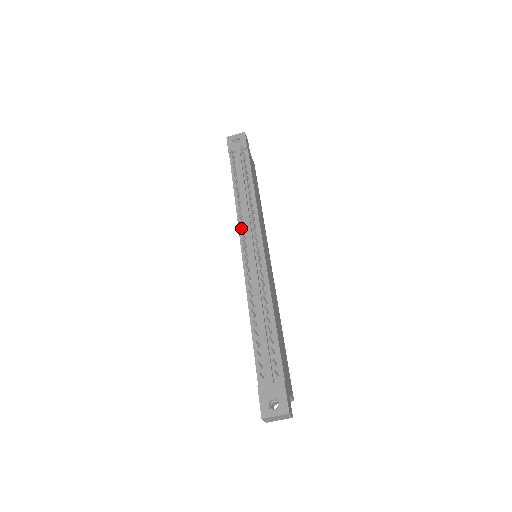
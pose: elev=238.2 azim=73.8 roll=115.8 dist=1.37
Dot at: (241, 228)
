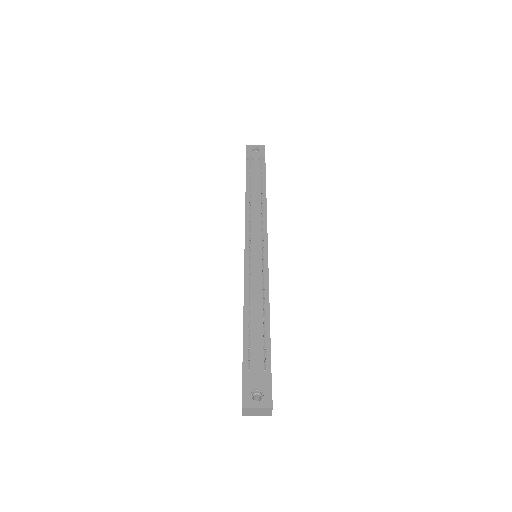
Dot at: (248, 225)
